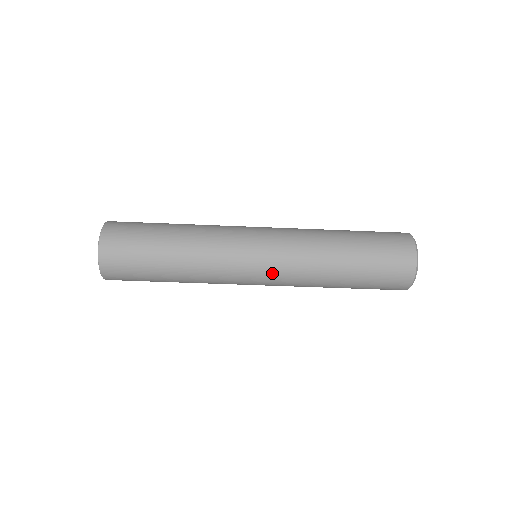
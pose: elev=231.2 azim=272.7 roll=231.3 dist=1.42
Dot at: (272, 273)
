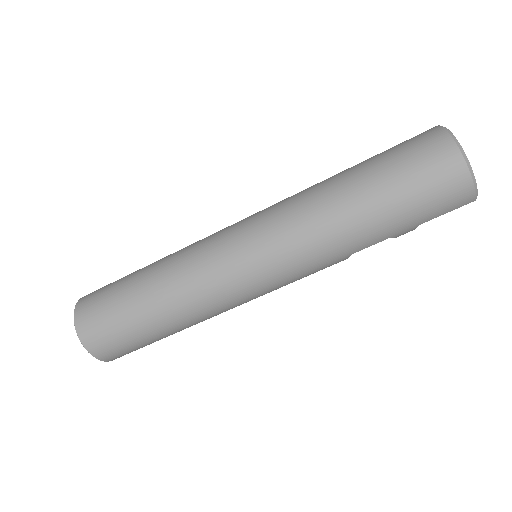
Dot at: (258, 228)
